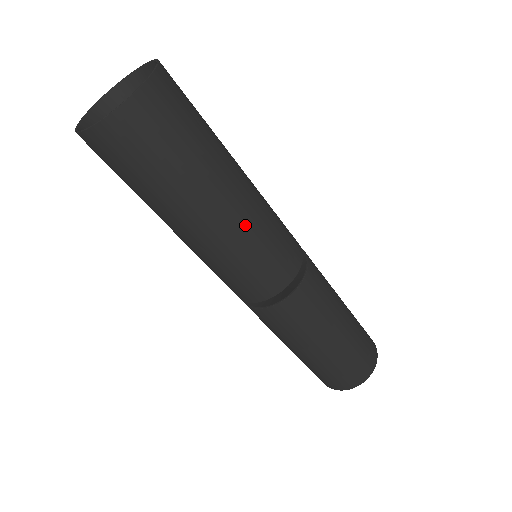
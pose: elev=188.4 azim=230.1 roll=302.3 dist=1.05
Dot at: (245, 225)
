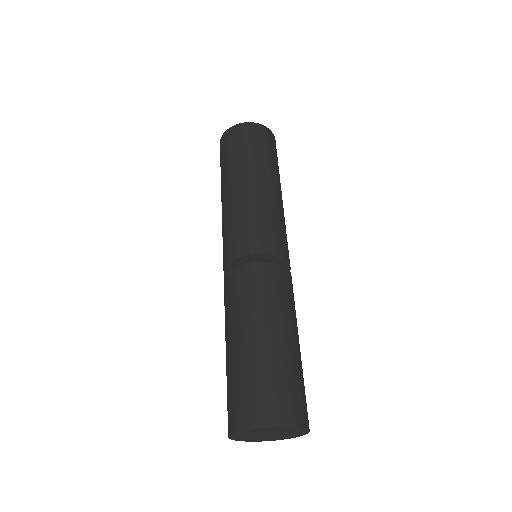
Dot at: (280, 207)
